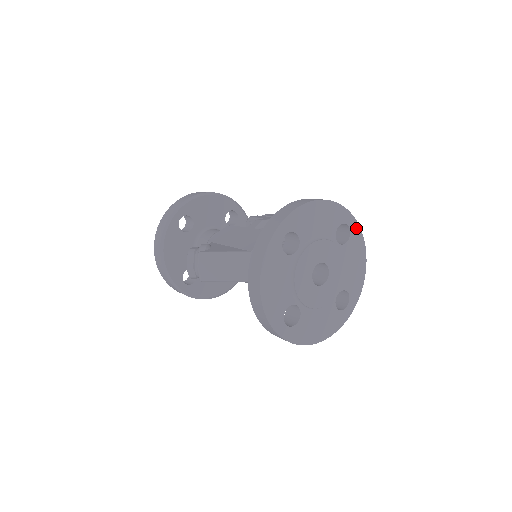
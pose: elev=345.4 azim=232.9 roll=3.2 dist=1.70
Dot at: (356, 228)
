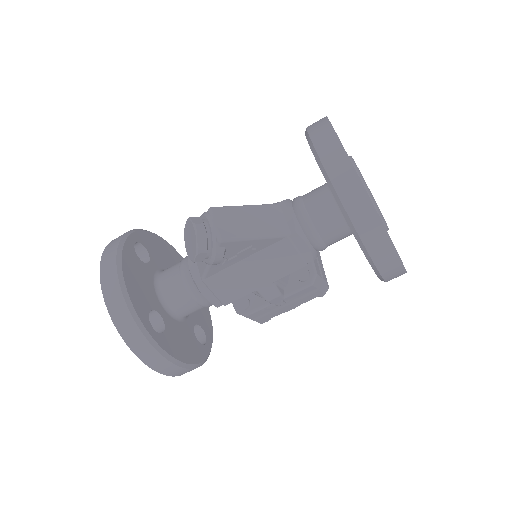
Dot at: occluded
